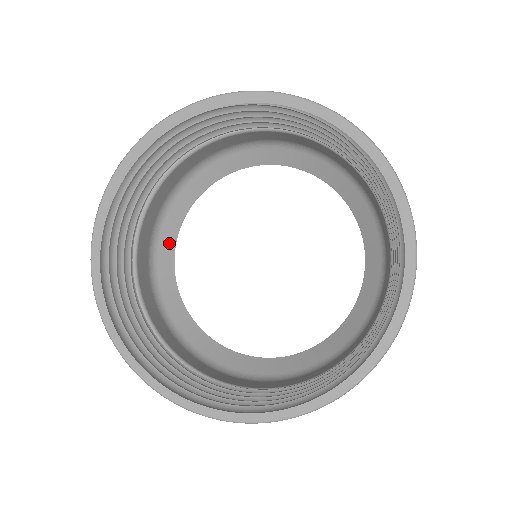
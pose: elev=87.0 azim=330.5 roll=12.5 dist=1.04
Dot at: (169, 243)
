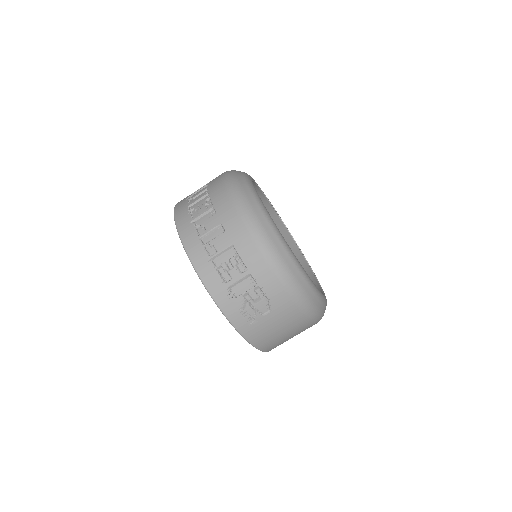
Dot at: (270, 209)
